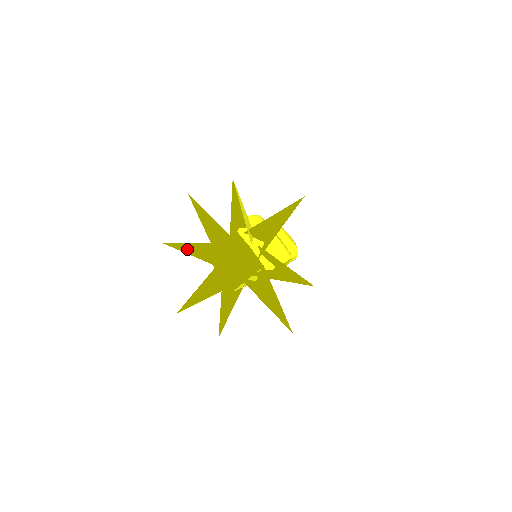
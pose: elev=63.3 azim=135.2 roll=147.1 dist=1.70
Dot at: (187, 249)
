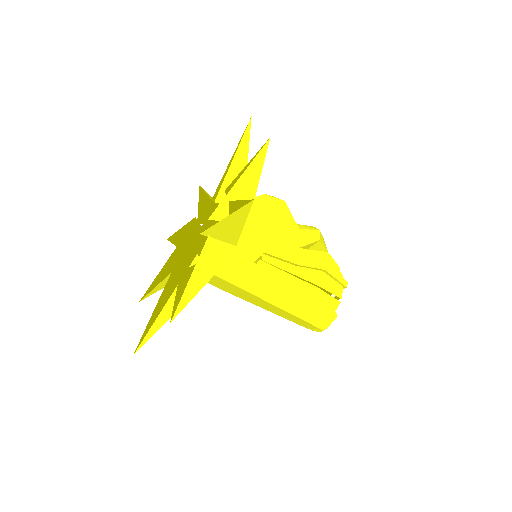
Dot at: (162, 285)
